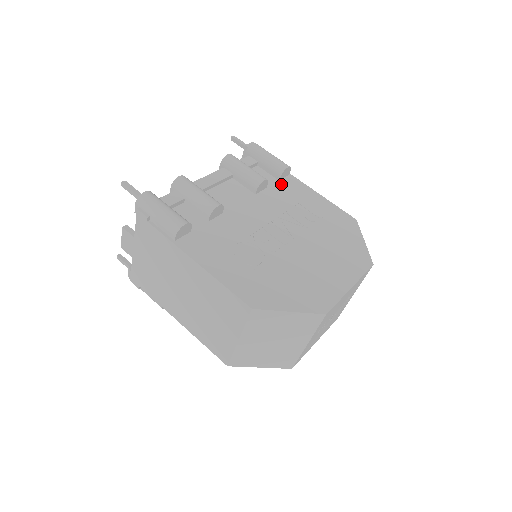
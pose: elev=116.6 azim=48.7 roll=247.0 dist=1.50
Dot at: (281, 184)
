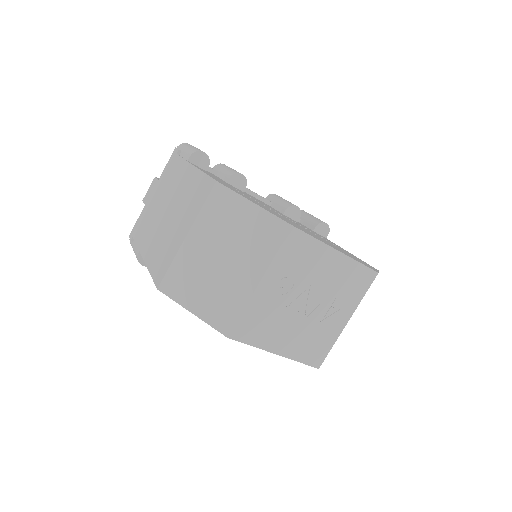
Dot at: (313, 231)
